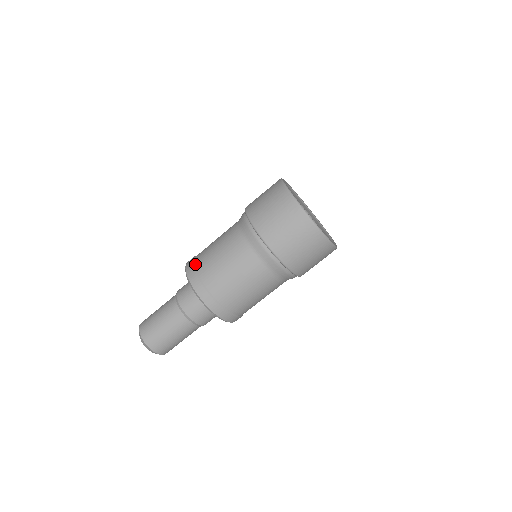
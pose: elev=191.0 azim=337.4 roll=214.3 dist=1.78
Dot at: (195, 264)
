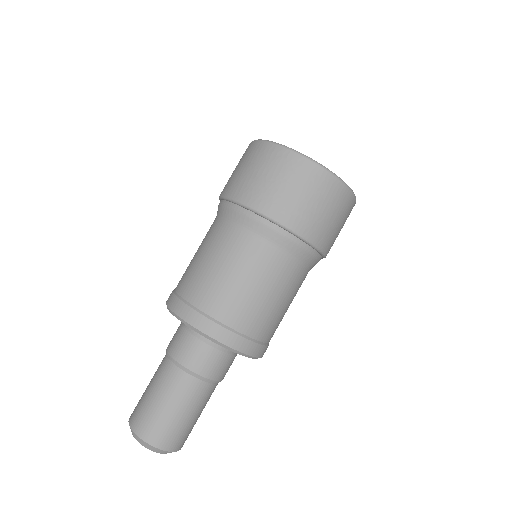
Dot at: (175, 289)
